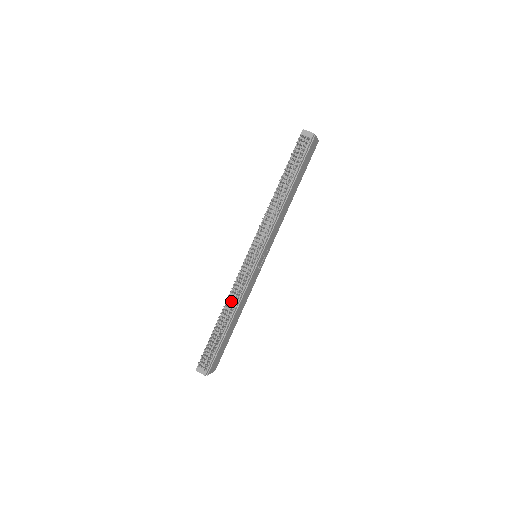
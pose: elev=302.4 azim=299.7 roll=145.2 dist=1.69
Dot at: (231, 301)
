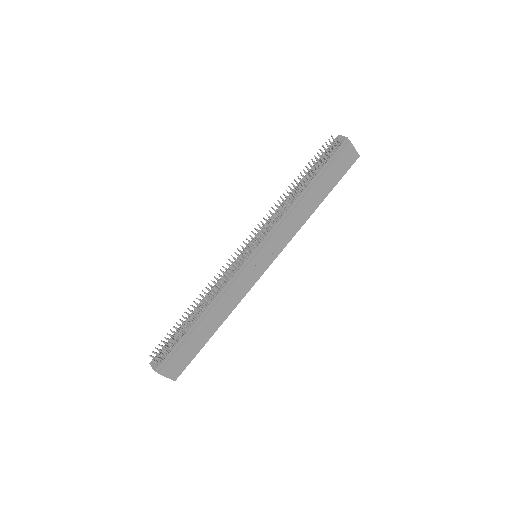
Dot at: (211, 294)
